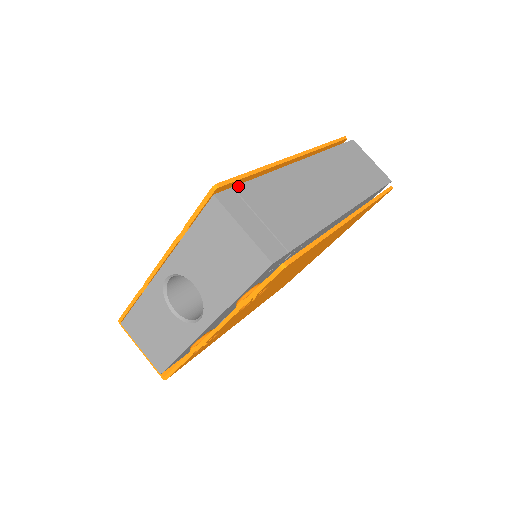
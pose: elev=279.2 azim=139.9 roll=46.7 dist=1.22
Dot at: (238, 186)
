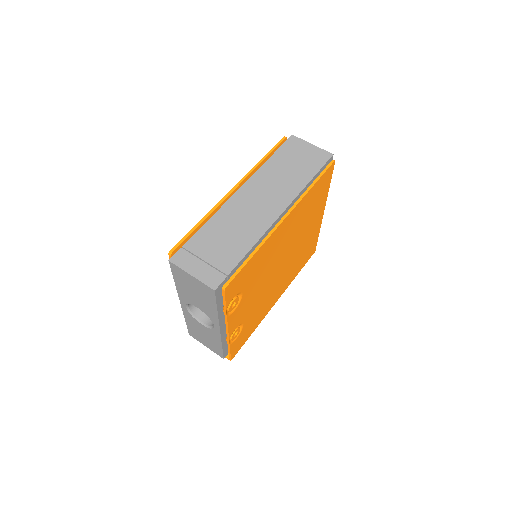
Dot at: (186, 244)
